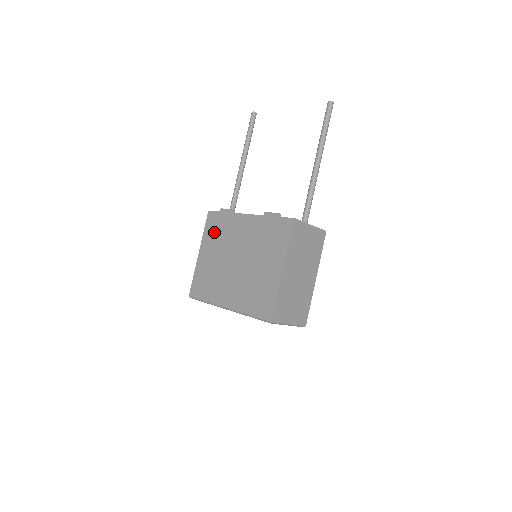
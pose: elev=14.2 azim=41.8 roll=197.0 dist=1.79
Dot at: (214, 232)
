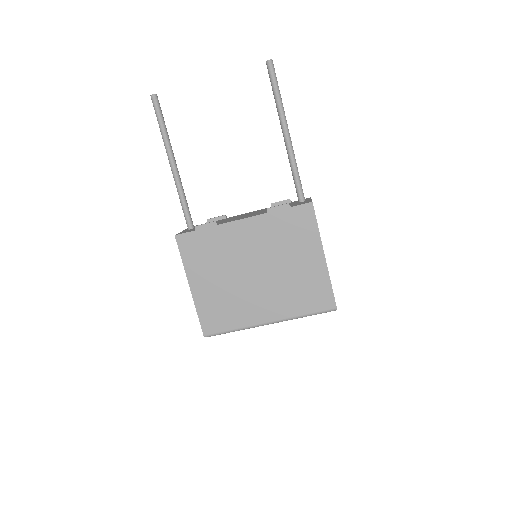
Dot at: (201, 256)
